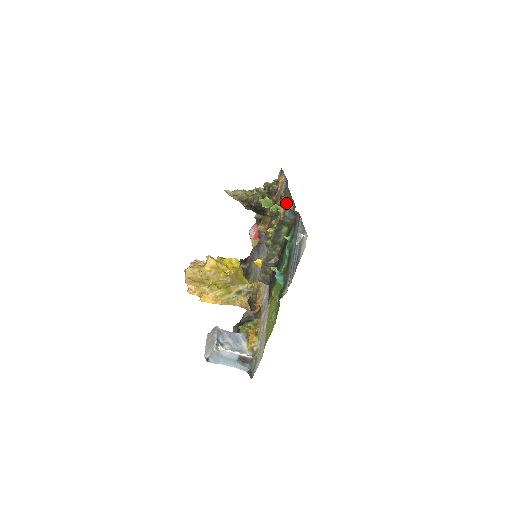
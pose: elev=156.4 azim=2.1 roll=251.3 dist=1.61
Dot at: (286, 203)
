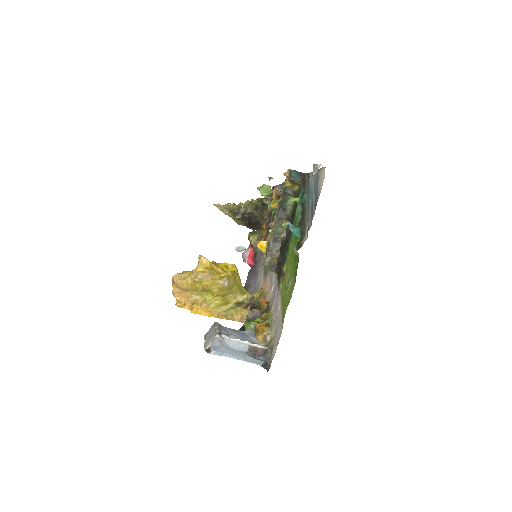
Dot at: occluded
